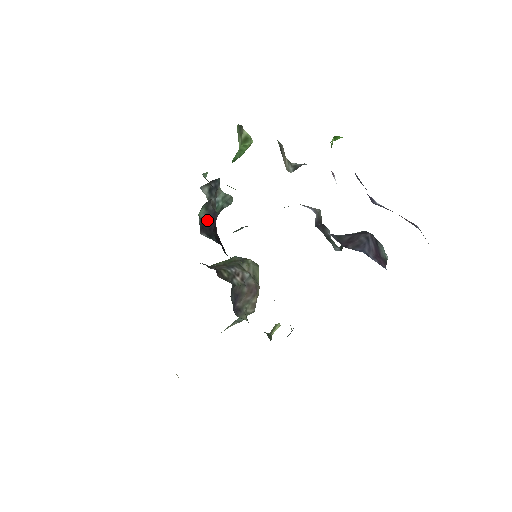
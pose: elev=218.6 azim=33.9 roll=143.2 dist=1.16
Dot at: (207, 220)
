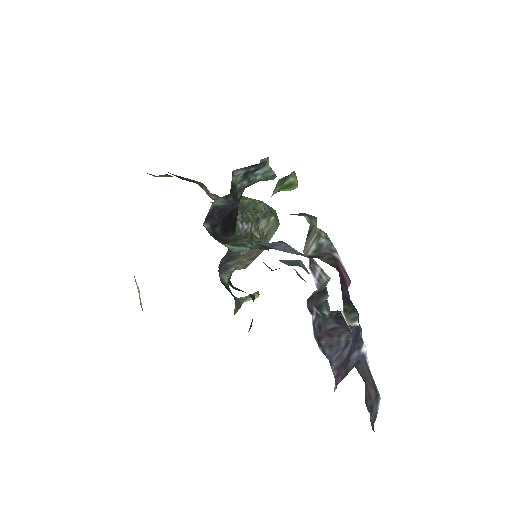
Dot at: (221, 208)
